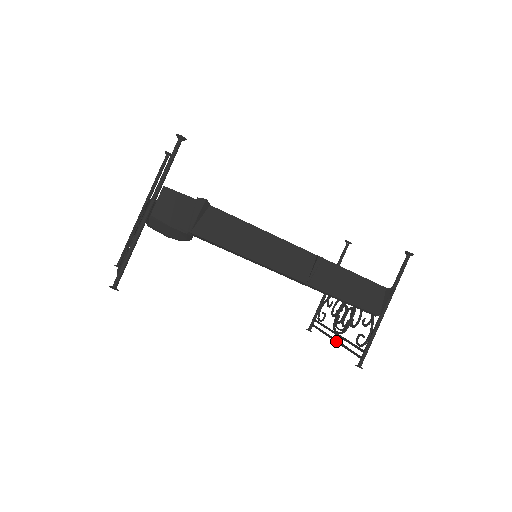
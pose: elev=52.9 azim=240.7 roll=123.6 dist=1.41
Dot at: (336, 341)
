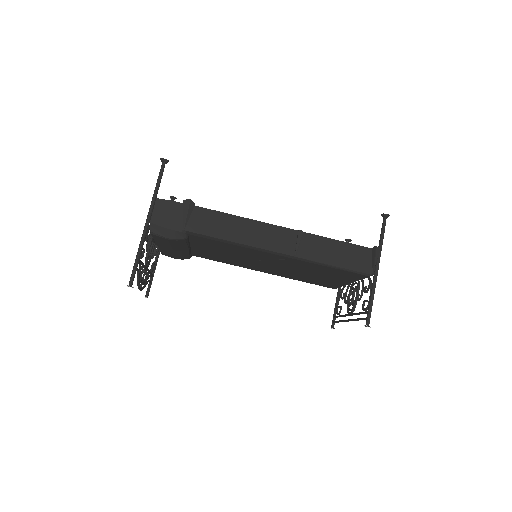
Dot at: (350, 320)
